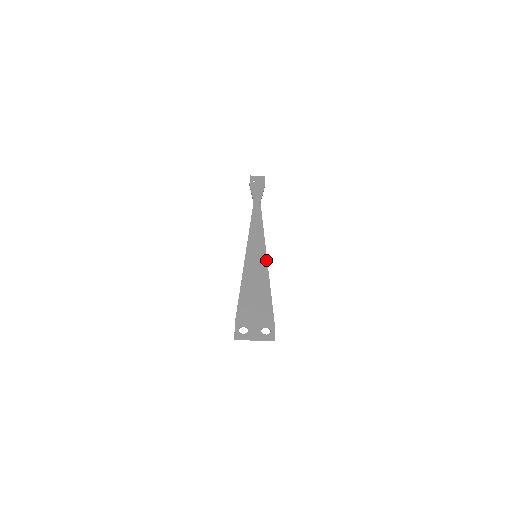
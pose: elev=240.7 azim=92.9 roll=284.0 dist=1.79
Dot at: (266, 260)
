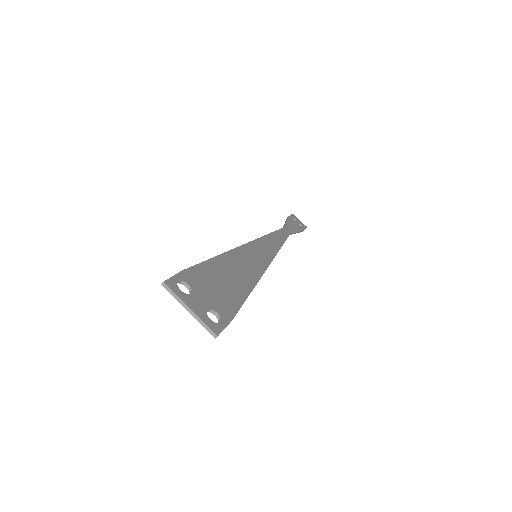
Dot at: (265, 268)
